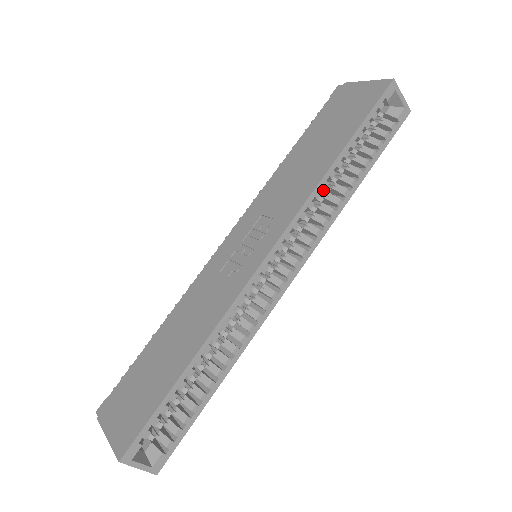
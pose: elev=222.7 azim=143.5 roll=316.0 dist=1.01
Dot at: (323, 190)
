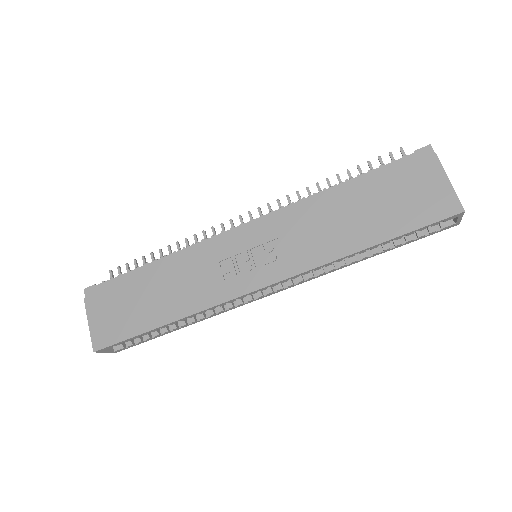
Dot at: occluded
